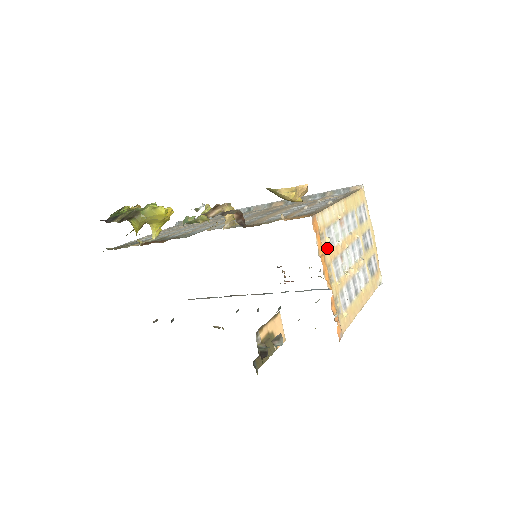
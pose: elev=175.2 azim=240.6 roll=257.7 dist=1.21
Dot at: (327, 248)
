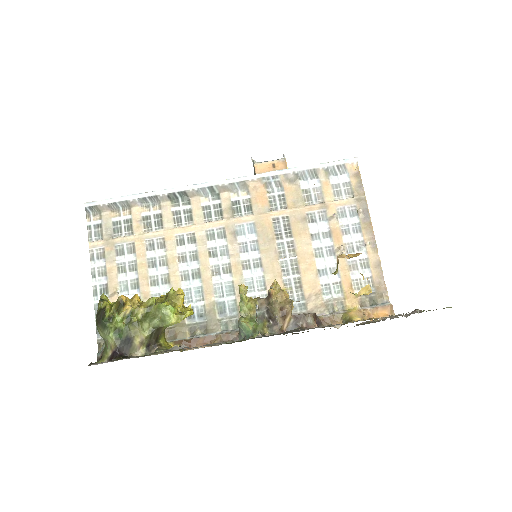
Dot at: occluded
